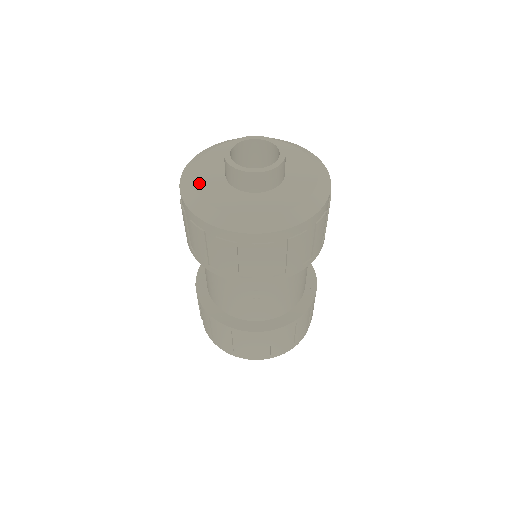
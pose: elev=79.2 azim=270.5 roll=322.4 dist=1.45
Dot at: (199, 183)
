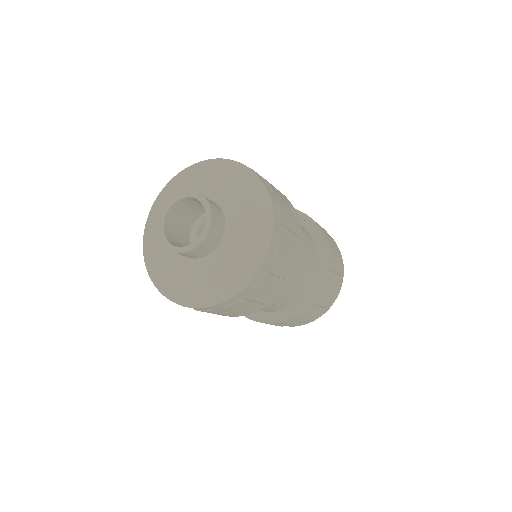
Dot at: (157, 263)
